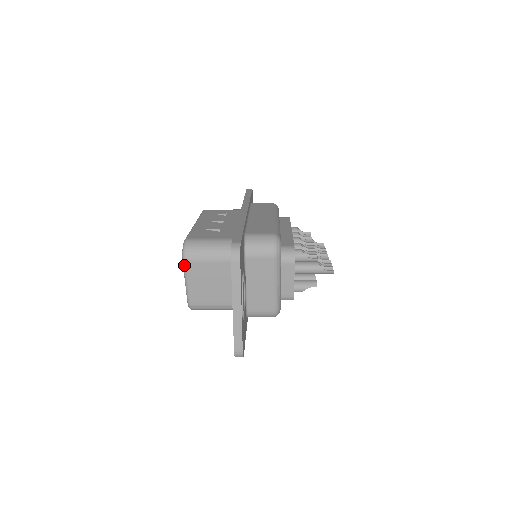
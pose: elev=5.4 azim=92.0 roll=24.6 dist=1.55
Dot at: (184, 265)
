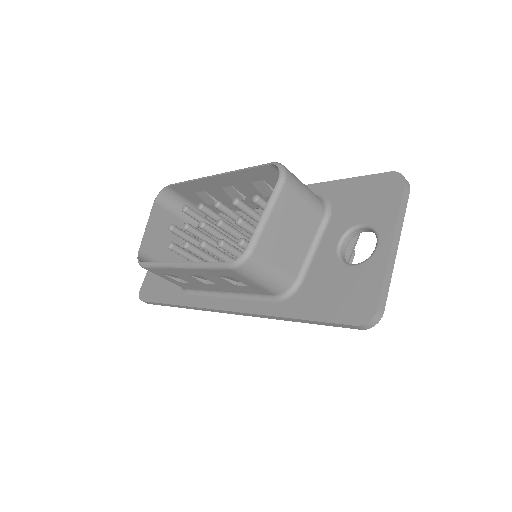
Dot at: (280, 187)
